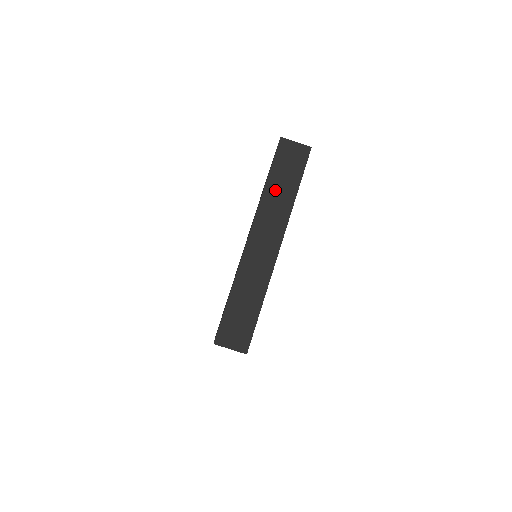
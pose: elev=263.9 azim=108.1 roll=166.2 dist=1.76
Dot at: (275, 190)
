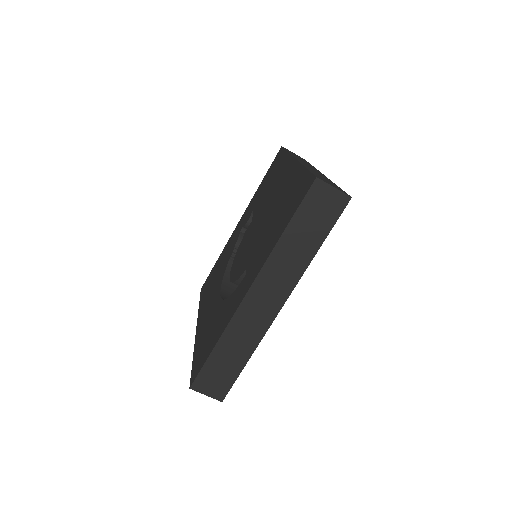
Dot at: (292, 243)
